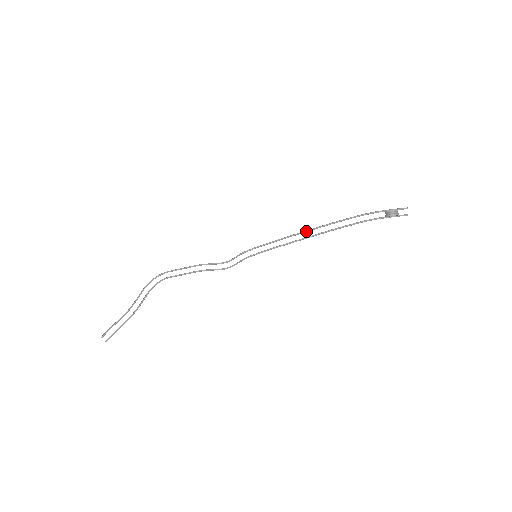
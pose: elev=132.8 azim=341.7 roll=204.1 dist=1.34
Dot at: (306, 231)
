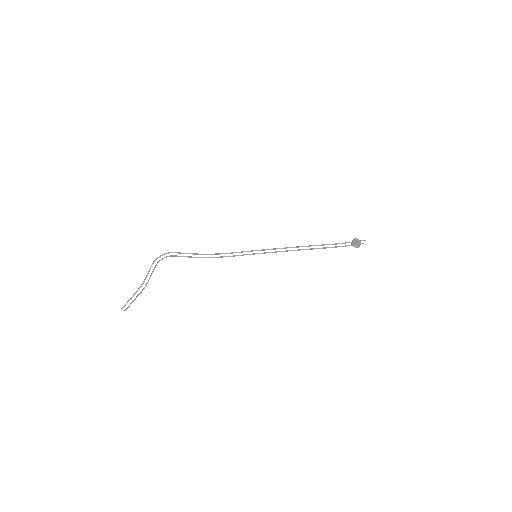
Dot at: (298, 246)
